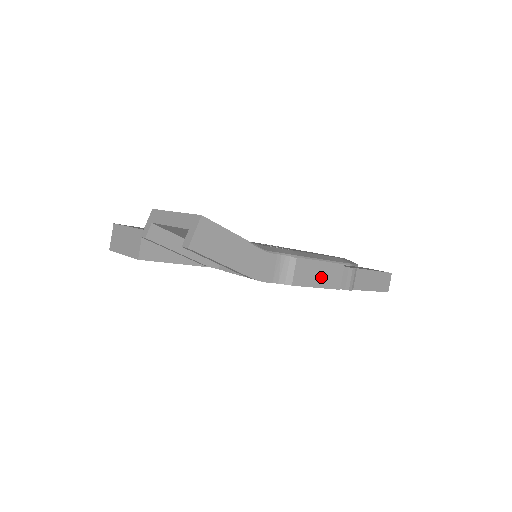
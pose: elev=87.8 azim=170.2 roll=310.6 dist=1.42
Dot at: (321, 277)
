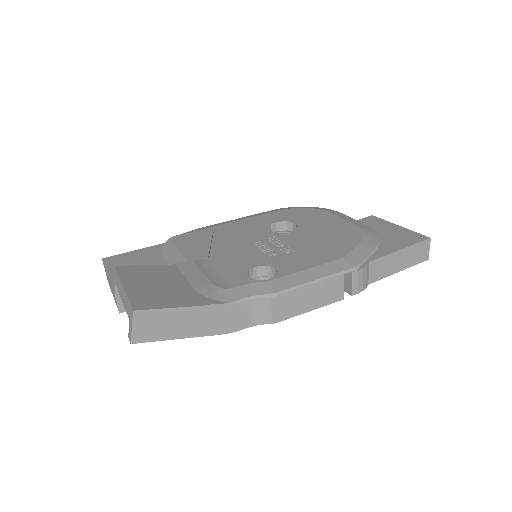
Dot at: (312, 300)
